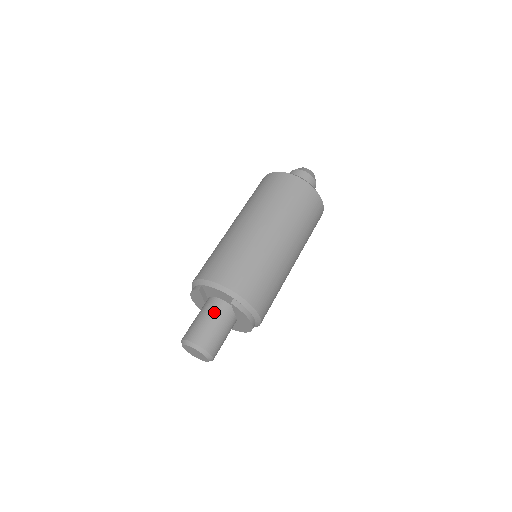
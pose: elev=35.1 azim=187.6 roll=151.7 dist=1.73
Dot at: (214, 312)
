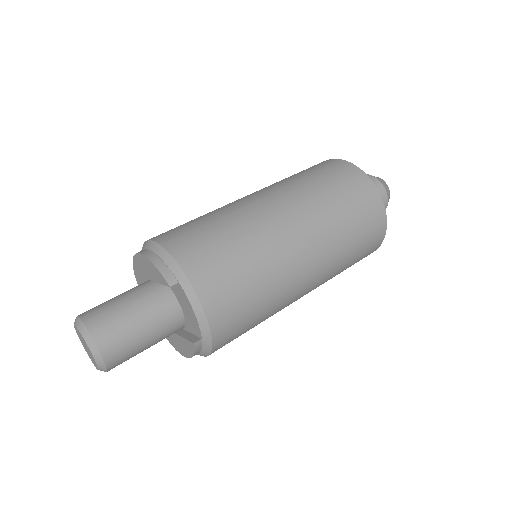
Dot at: (160, 323)
